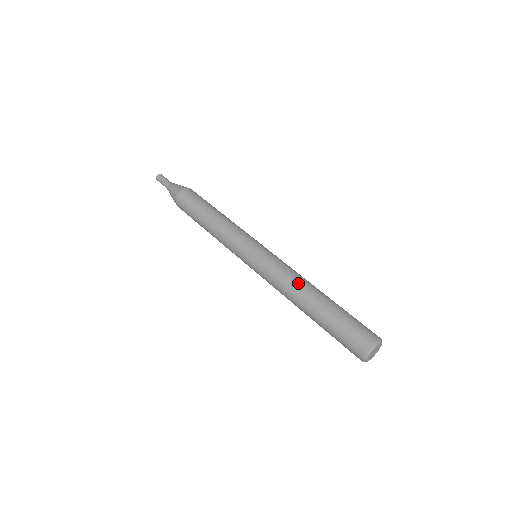
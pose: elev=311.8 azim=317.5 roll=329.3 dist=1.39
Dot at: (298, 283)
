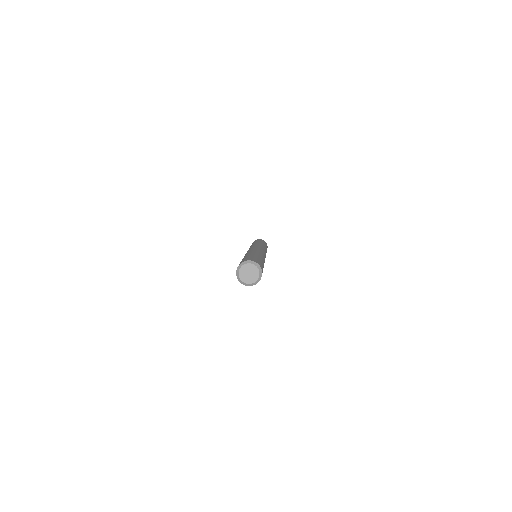
Dot at: (257, 251)
